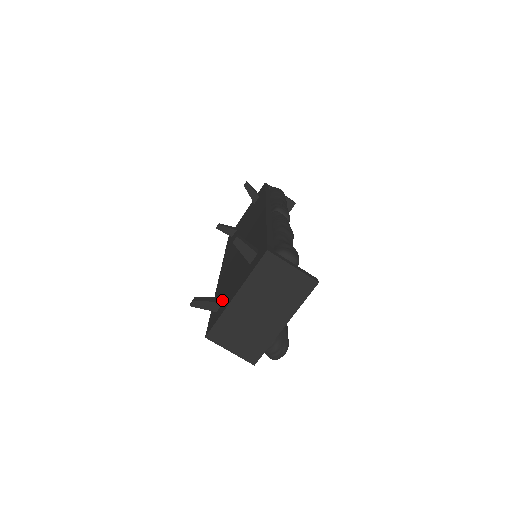
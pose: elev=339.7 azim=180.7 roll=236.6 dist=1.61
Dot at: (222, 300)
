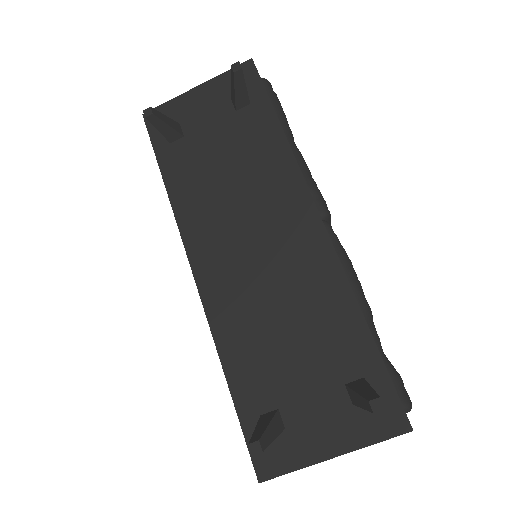
Dot at: (282, 424)
